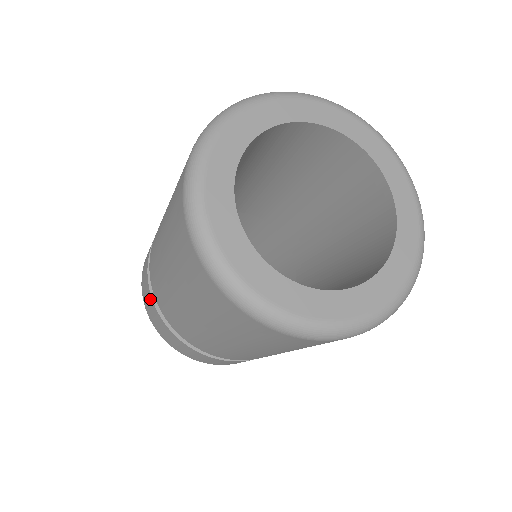
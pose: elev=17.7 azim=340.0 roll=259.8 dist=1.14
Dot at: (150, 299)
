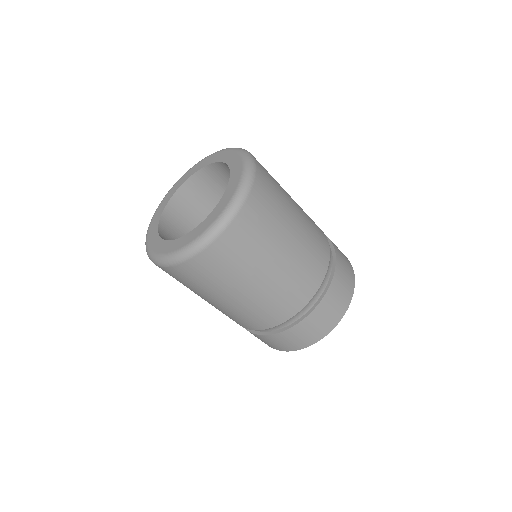
Dot at: occluded
